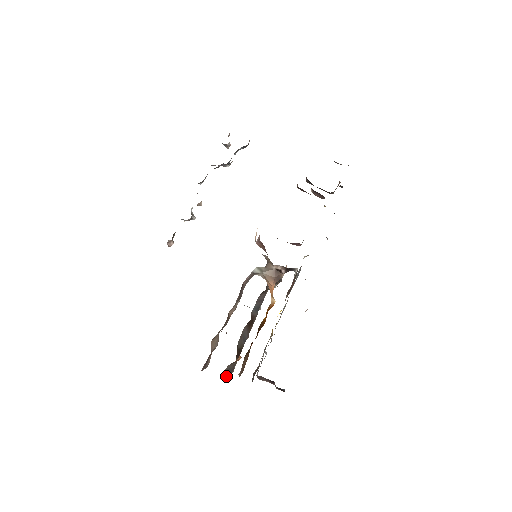
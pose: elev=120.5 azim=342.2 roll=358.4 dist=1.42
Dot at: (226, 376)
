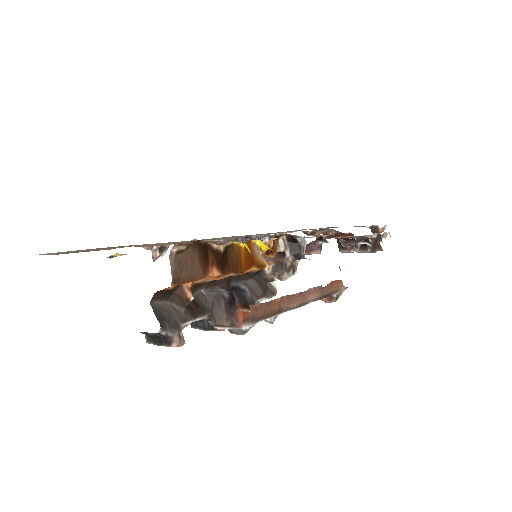
Dot at: (158, 315)
